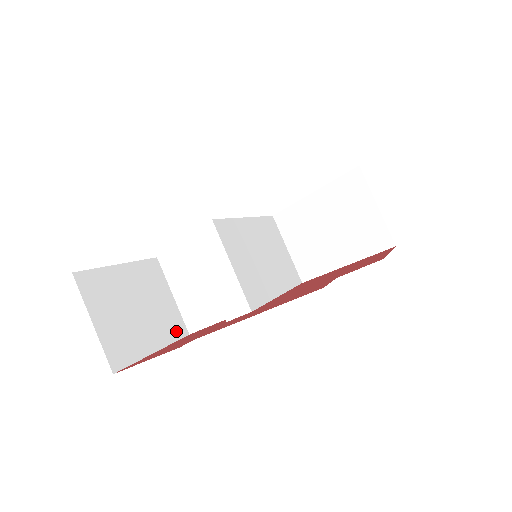
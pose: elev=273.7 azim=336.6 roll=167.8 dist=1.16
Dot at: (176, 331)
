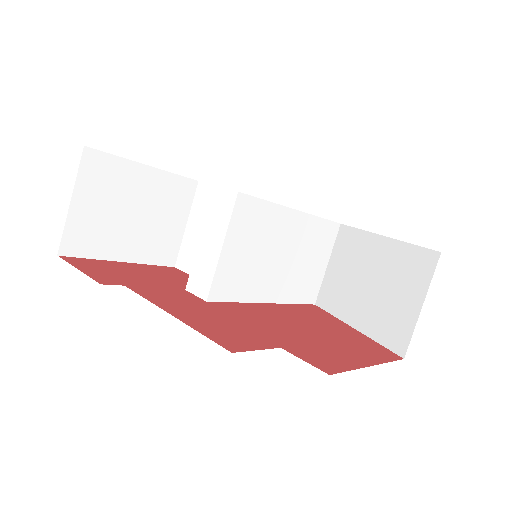
Dot at: (162, 256)
